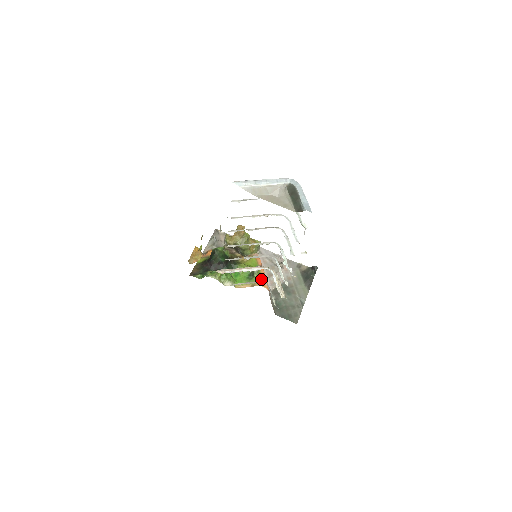
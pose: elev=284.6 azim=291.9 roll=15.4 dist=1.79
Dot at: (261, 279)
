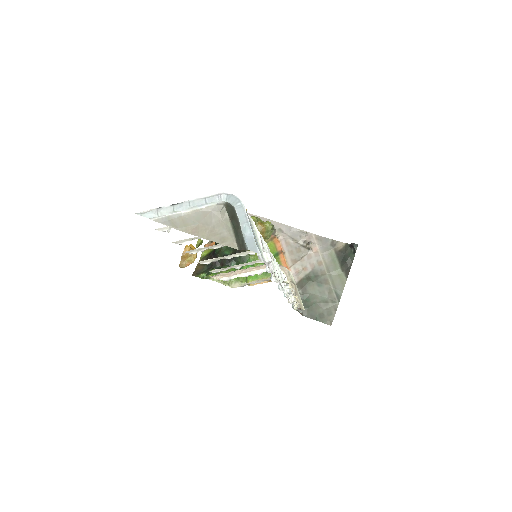
Dot at: occluded
